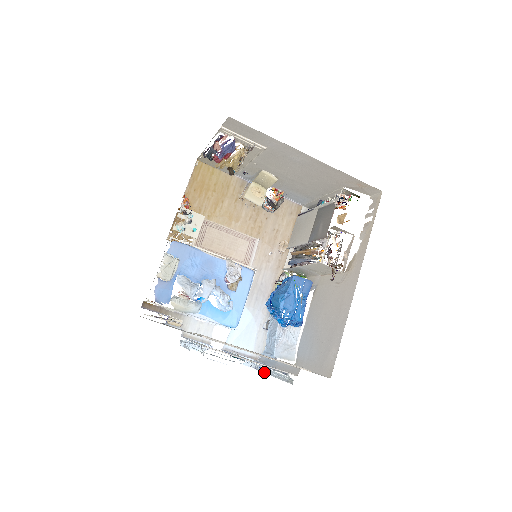
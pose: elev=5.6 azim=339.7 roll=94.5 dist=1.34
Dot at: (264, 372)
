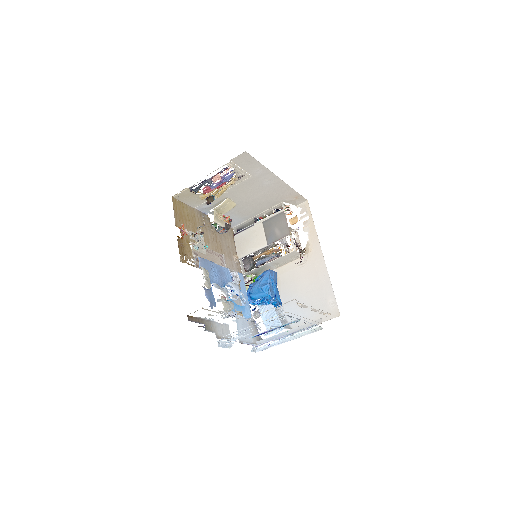
Dot at: occluded
